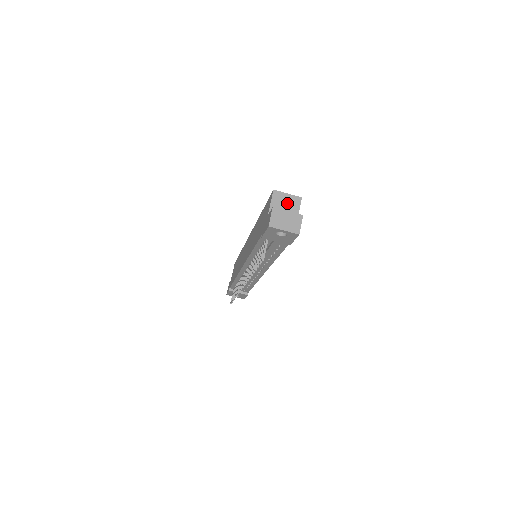
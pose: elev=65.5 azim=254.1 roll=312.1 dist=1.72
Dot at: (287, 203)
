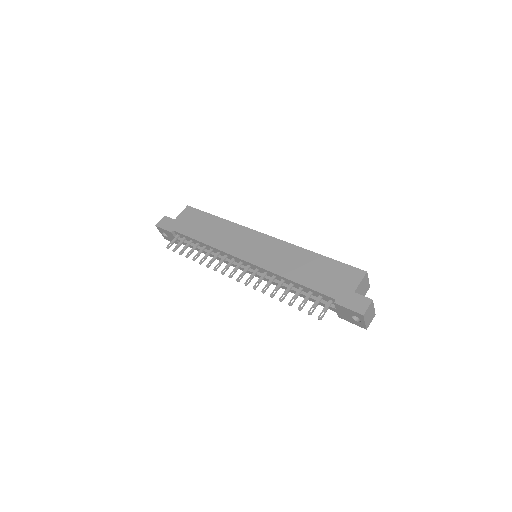
Dot at: (364, 287)
